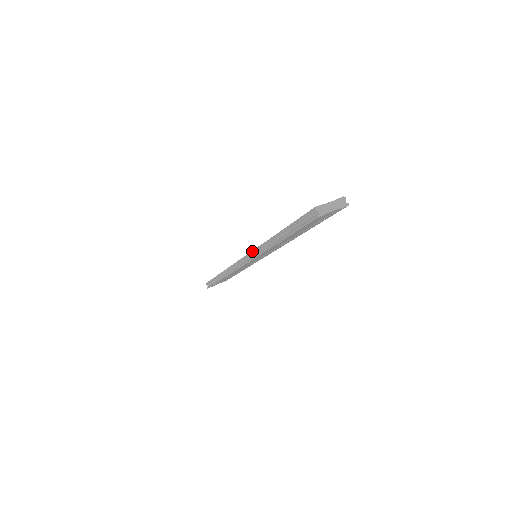
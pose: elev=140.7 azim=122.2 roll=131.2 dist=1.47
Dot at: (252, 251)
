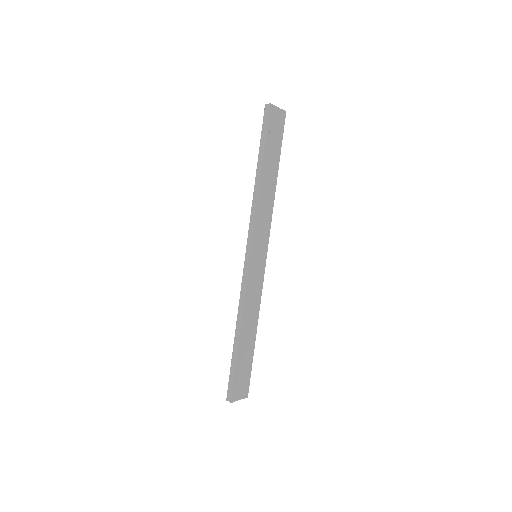
Dot at: (248, 230)
